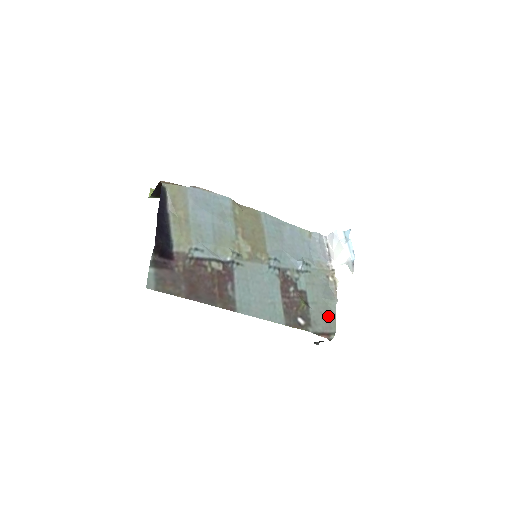
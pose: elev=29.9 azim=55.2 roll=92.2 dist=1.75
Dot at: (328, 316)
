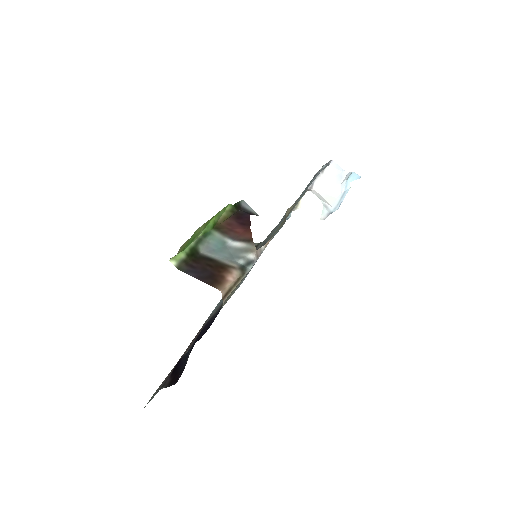
Dot at: occluded
